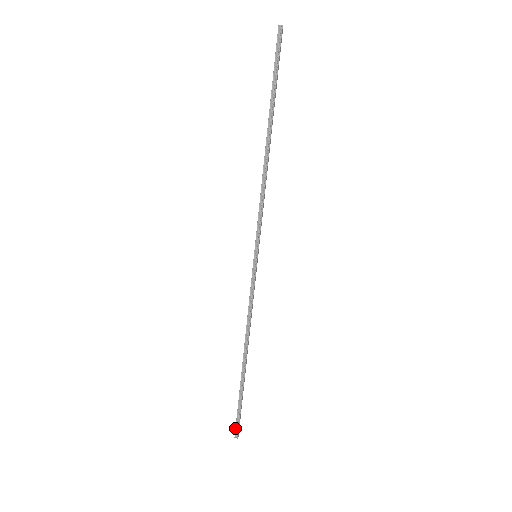
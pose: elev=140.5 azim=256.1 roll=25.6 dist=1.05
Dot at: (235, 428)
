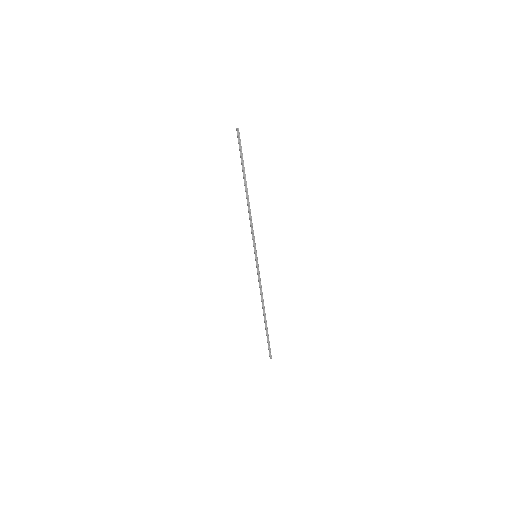
Dot at: (269, 353)
